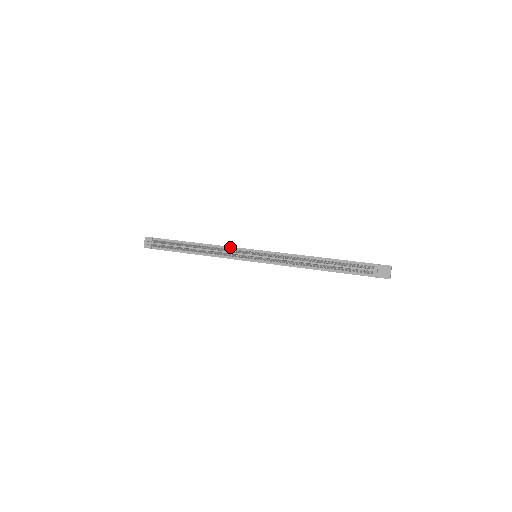
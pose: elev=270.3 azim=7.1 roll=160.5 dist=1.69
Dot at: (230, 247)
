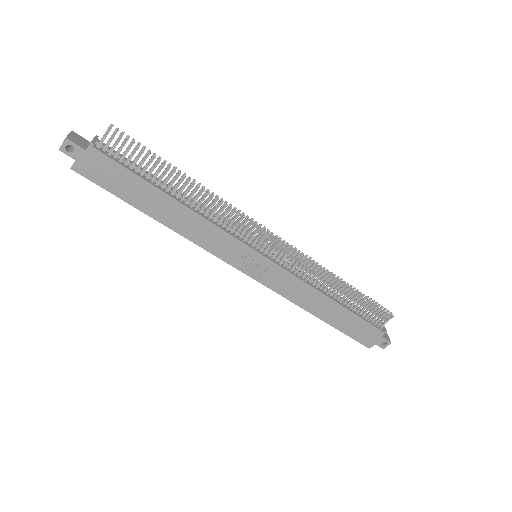
Dot at: occluded
